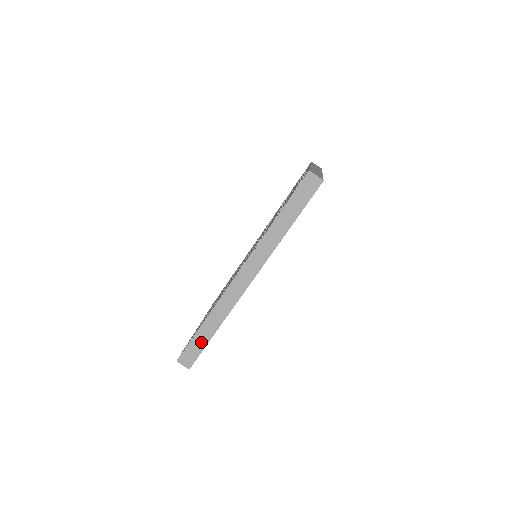
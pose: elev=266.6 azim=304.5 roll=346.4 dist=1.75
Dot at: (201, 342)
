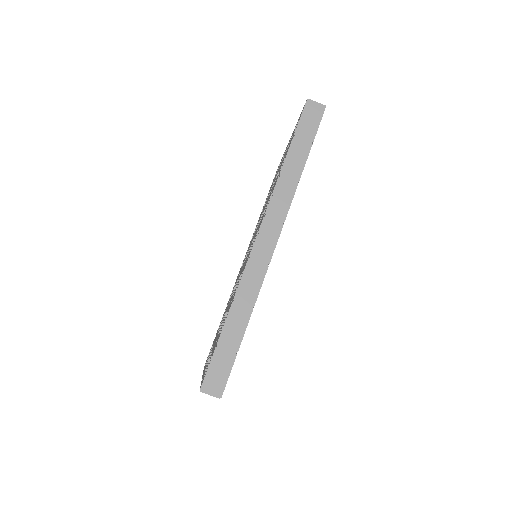
Dot at: (229, 349)
